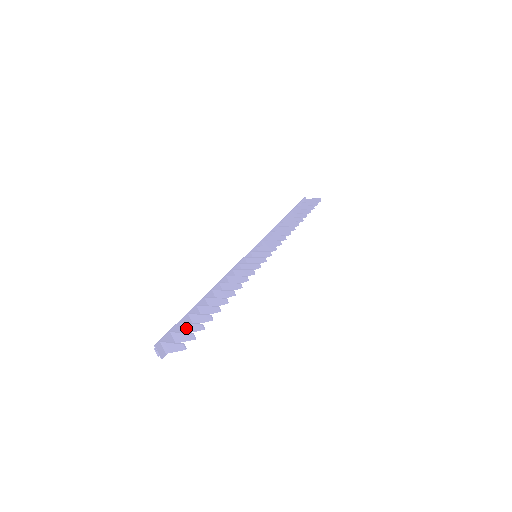
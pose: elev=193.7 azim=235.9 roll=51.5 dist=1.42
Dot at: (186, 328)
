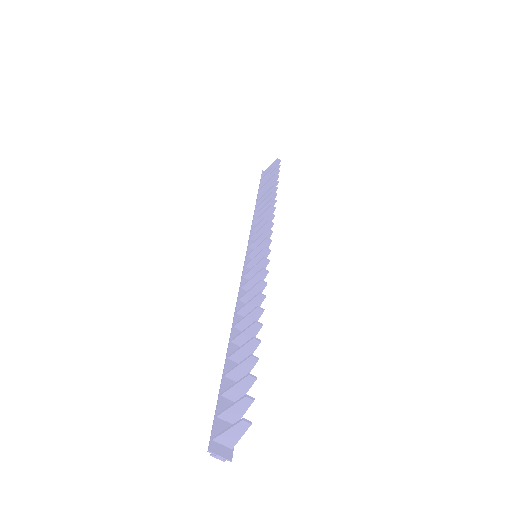
Dot at: (234, 395)
